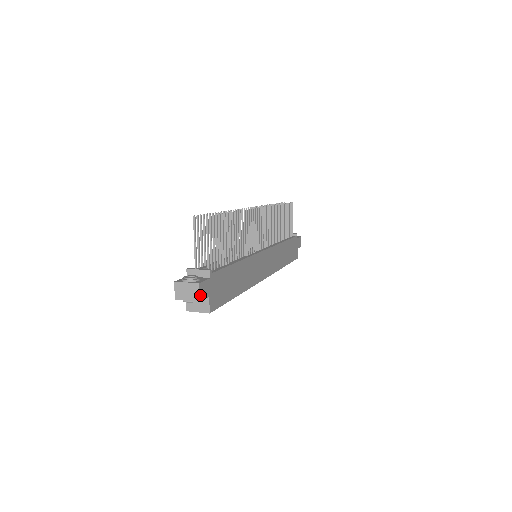
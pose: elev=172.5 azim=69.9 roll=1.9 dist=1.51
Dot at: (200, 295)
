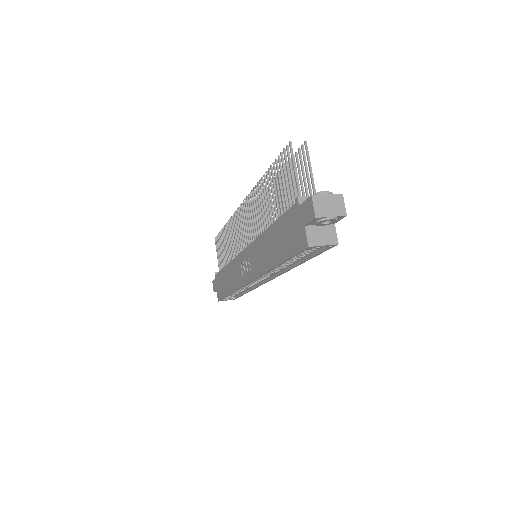
Dot at: (344, 209)
